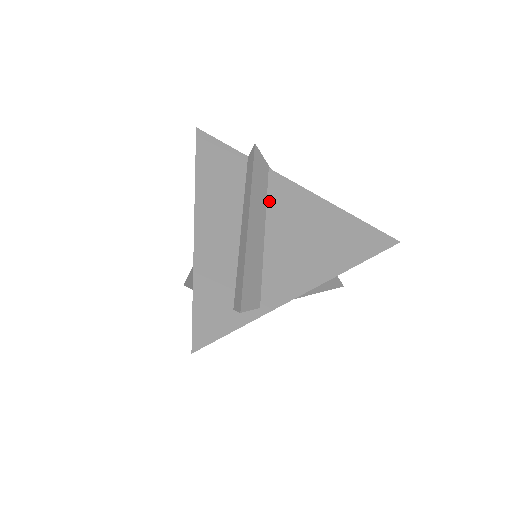
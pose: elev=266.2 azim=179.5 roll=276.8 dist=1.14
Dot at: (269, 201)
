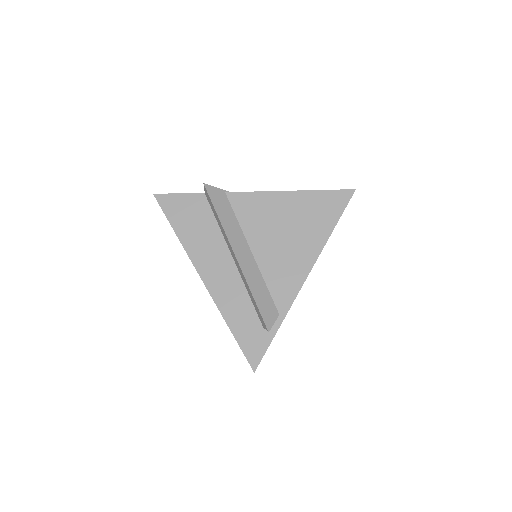
Dot at: (241, 223)
